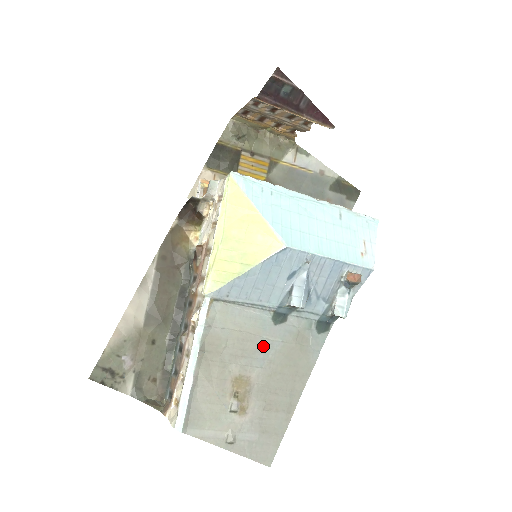
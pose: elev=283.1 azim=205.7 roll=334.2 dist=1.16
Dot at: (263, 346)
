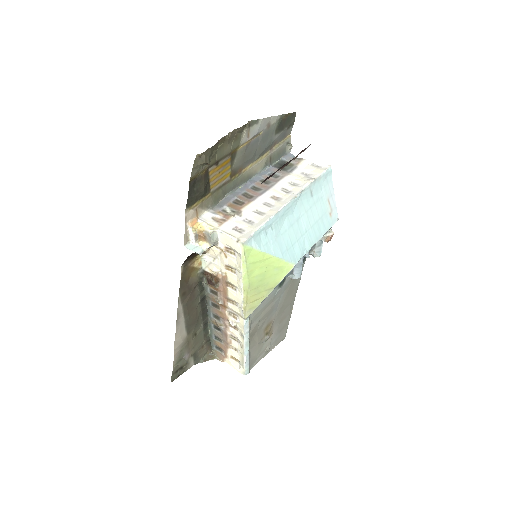
Dot at: (276, 303)
